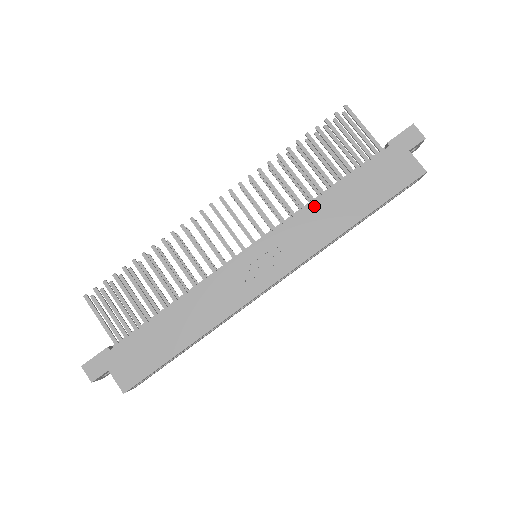
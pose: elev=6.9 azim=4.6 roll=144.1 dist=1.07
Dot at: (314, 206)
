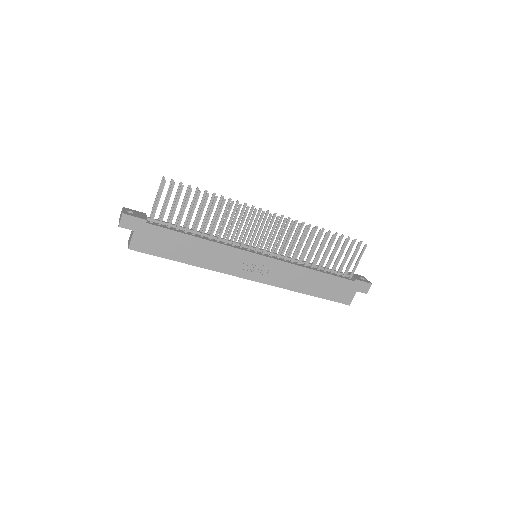
Dot at: (303, 270)
